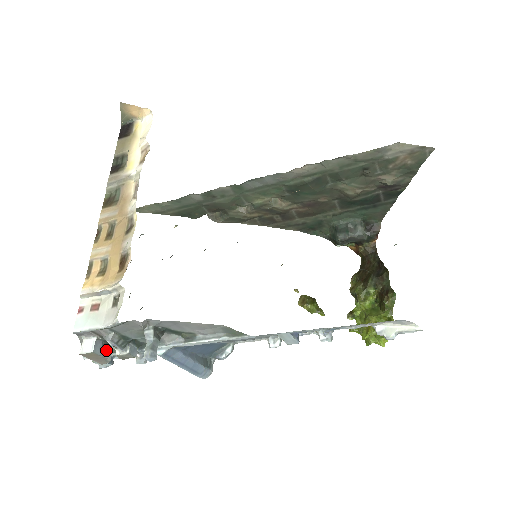
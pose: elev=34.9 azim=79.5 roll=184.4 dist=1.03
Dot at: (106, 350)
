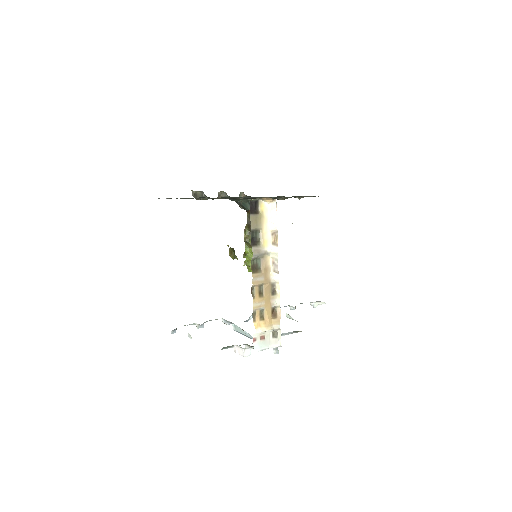
Dot at: occluded
